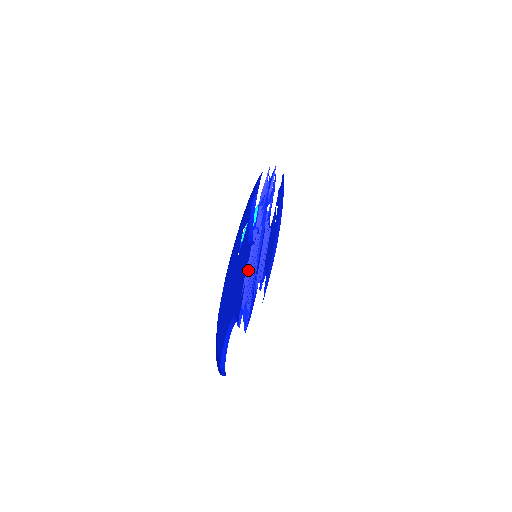
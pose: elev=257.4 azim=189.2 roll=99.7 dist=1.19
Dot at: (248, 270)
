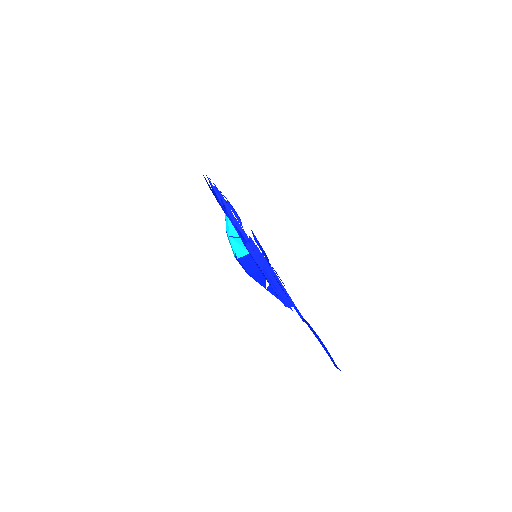
Dot at: (278, 280)
